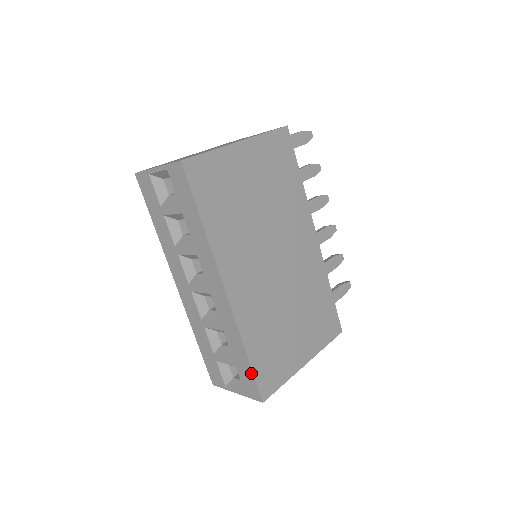
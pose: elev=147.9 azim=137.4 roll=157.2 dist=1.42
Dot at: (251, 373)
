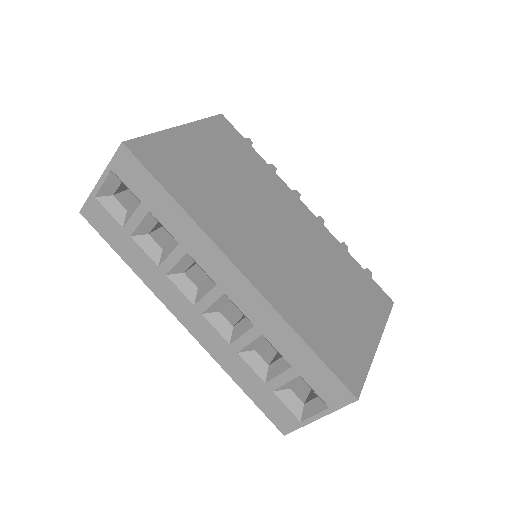
Dot at: (323, 366)
